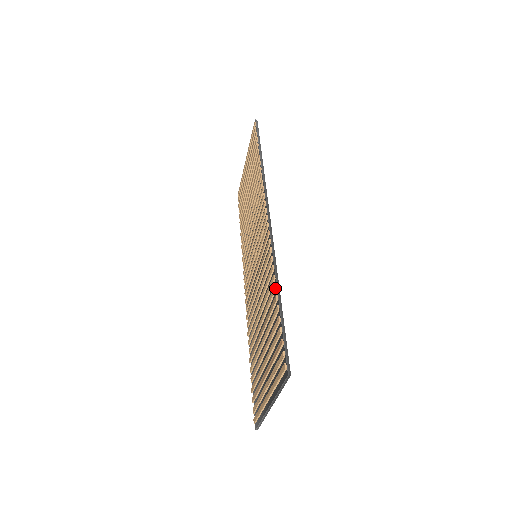
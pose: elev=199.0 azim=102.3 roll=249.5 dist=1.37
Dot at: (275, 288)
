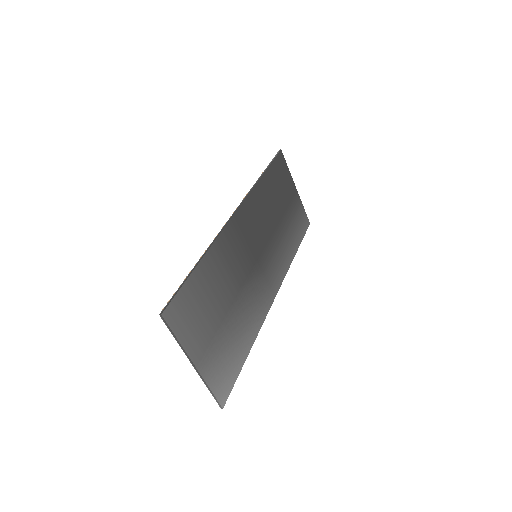
Dot at: (200, 258)
